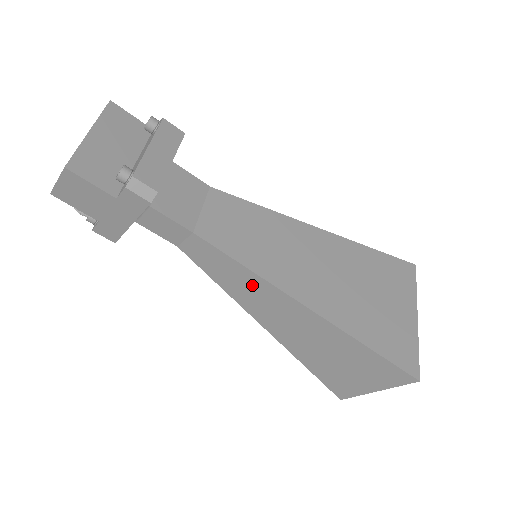
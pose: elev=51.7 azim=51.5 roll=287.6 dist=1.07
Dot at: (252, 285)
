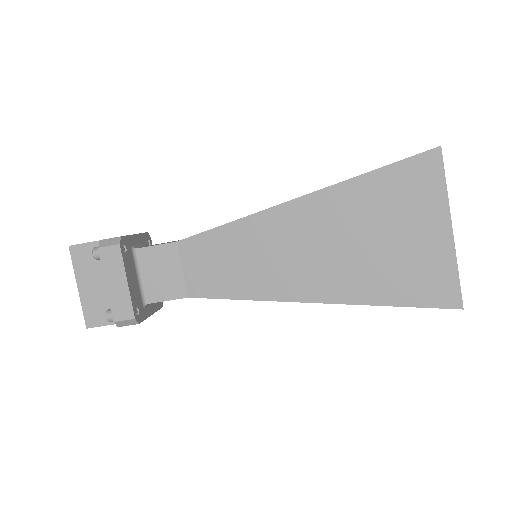
Dot at: occluded
